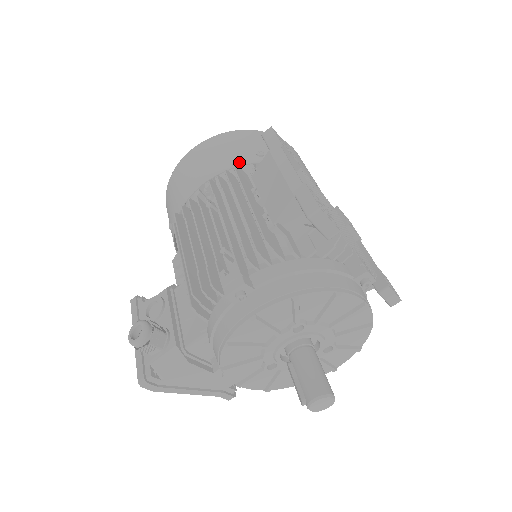
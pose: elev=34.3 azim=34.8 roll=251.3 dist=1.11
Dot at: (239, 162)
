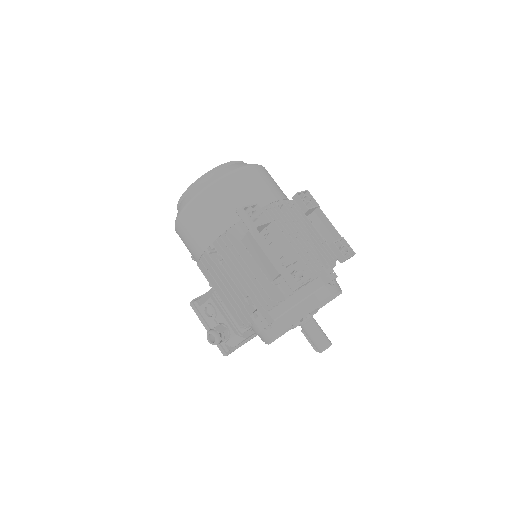
Dot at: (226, 225)
